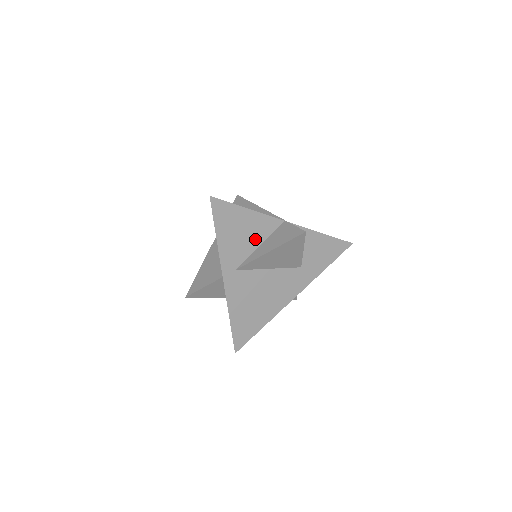
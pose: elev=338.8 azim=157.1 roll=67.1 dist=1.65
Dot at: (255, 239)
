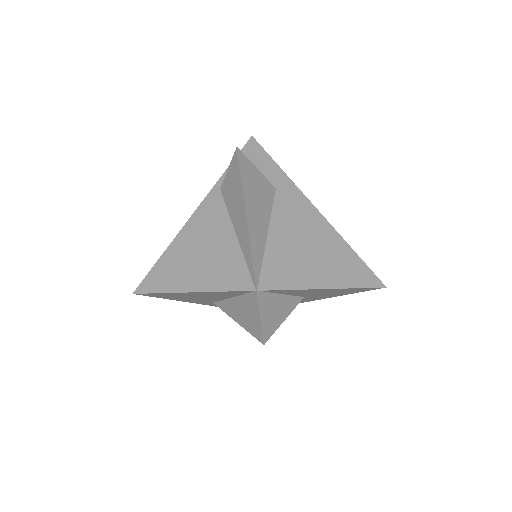
Dot at: (222, 296)
